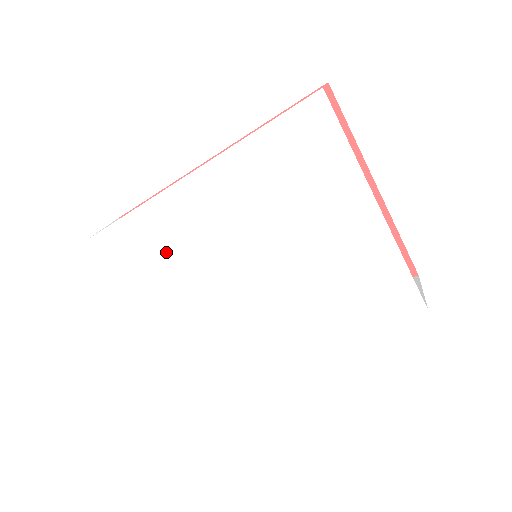
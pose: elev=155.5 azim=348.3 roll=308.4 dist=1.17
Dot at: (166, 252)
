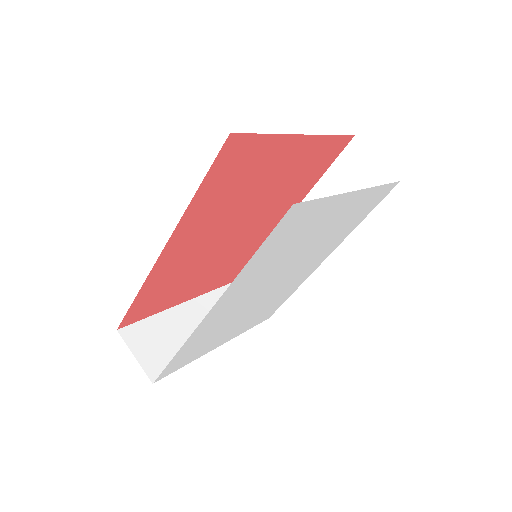
Dot at: (215, 332)
